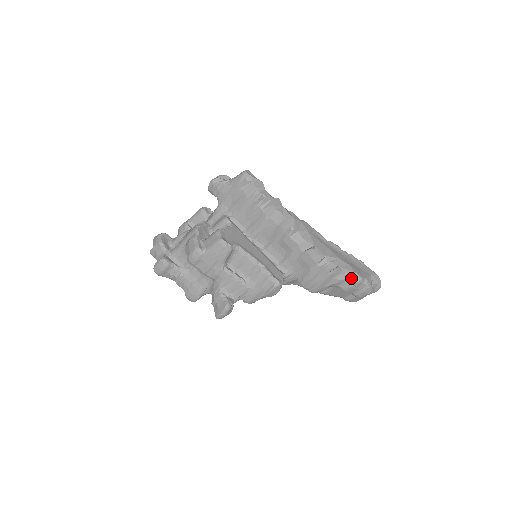
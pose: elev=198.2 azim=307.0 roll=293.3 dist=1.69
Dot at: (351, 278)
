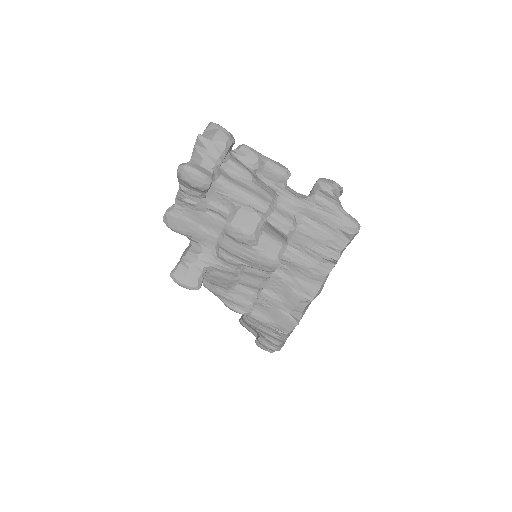
Dot at: (277, 346)
